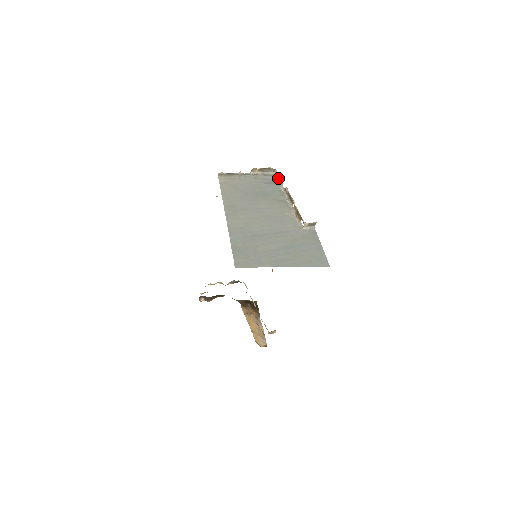
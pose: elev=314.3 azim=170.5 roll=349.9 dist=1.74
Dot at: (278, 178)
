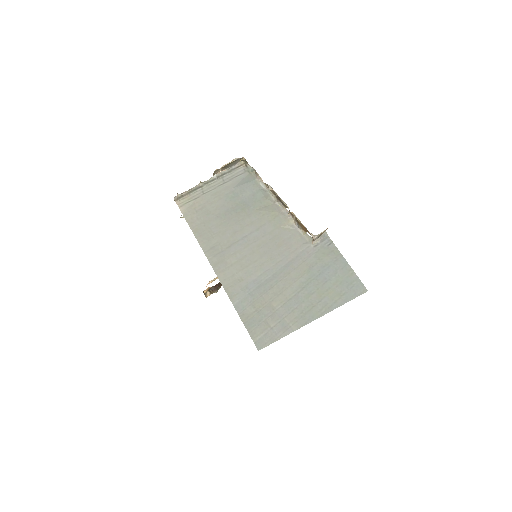
Dot at: (250, 168)
